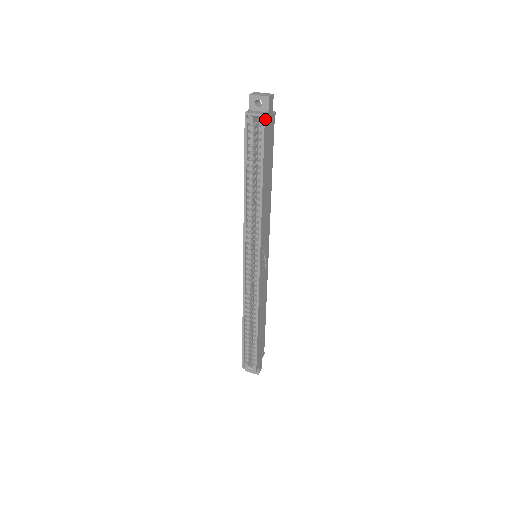
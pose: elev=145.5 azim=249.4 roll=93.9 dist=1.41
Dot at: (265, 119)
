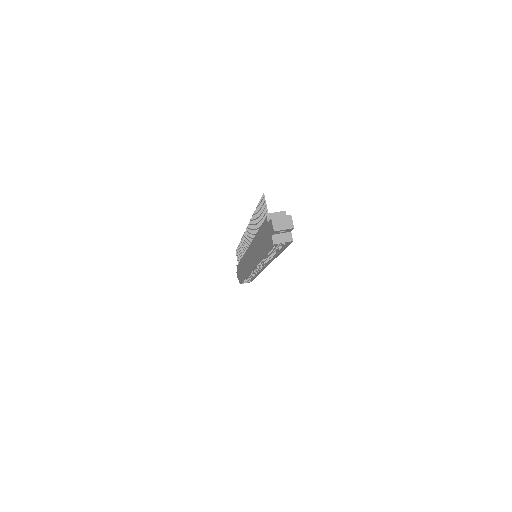
Dot at: (291, 240)
